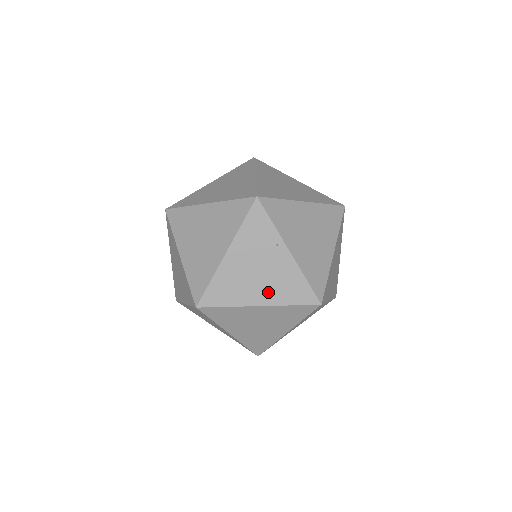
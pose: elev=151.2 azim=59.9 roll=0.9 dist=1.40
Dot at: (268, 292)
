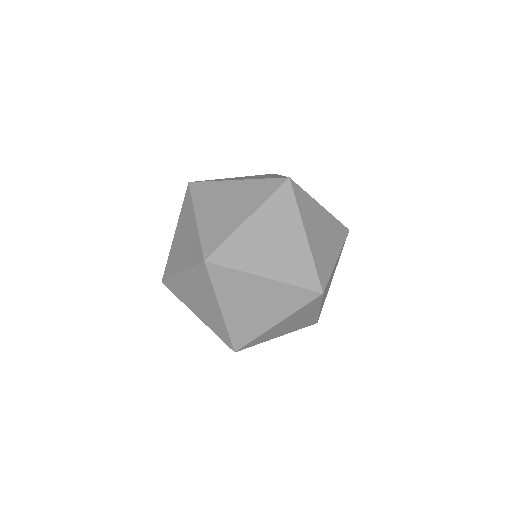
Dot at: occluded
